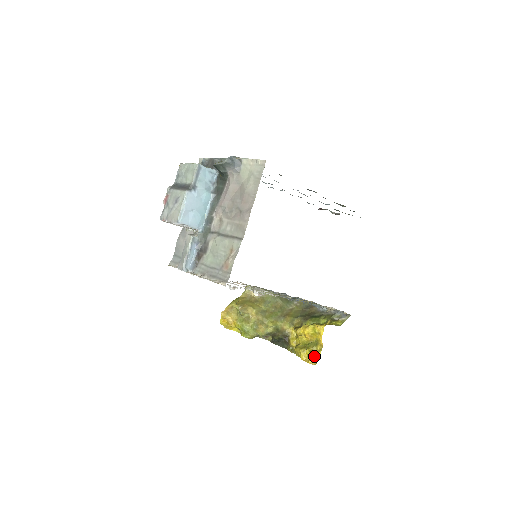
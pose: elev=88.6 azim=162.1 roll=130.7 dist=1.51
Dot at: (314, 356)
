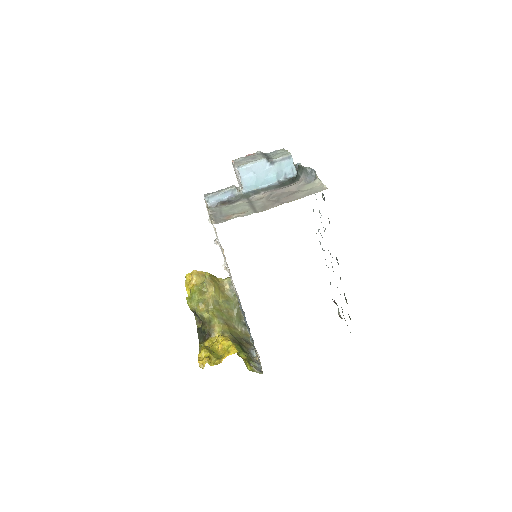
Dot at: (207, 361)
